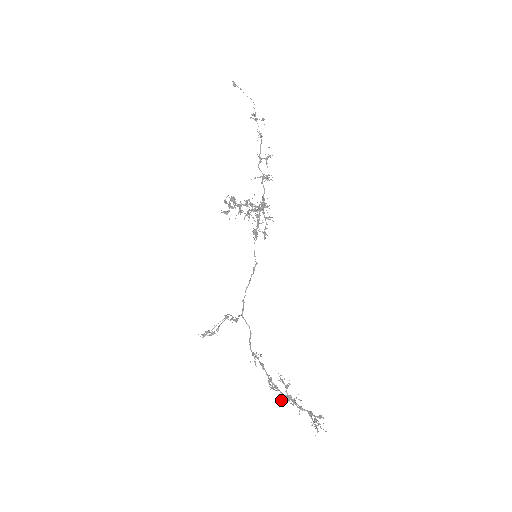
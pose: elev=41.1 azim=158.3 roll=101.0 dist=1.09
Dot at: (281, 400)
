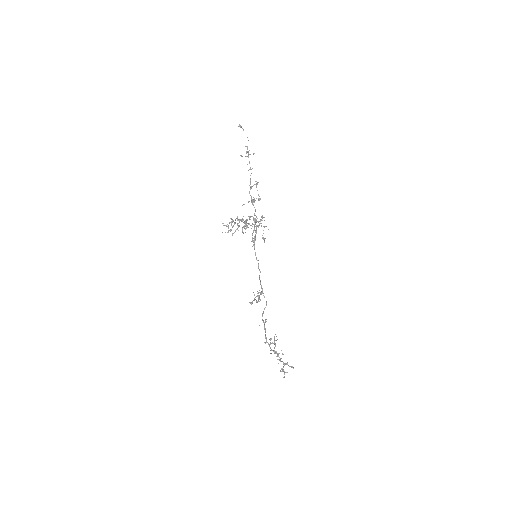
Dot at: (271, 353)
